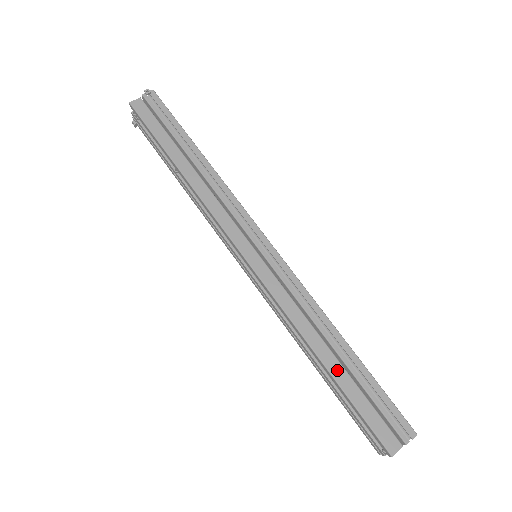
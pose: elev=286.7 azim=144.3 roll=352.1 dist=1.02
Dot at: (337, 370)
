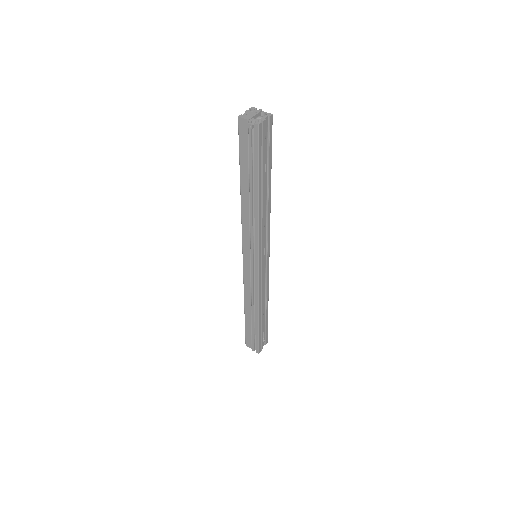
Dot at: (248, 318)
